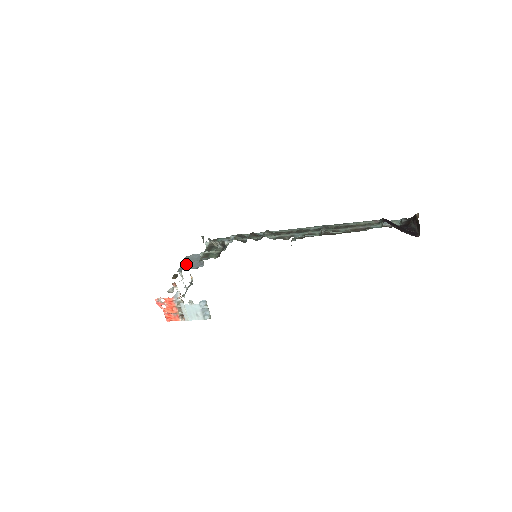
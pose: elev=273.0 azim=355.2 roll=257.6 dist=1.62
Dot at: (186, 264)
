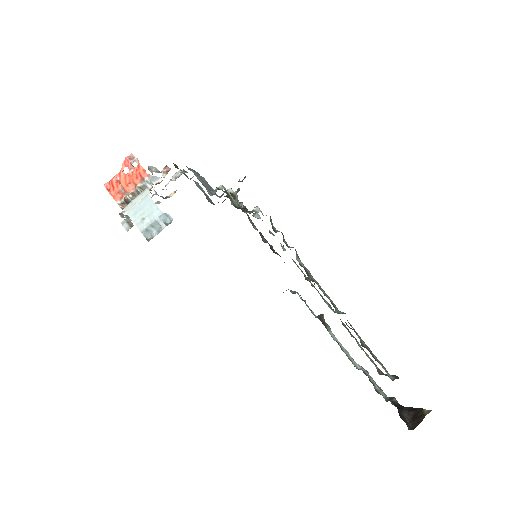
Dot at: (198, 174)
